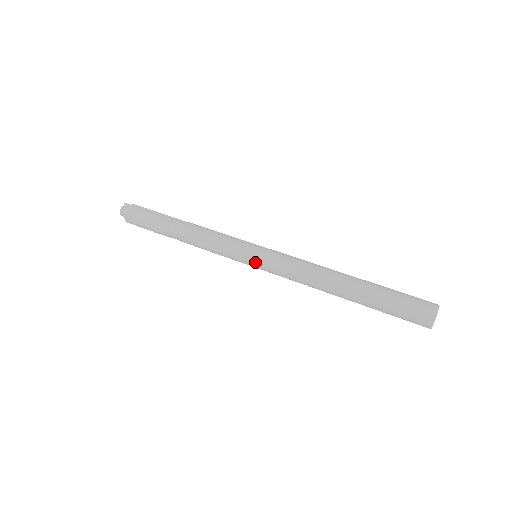
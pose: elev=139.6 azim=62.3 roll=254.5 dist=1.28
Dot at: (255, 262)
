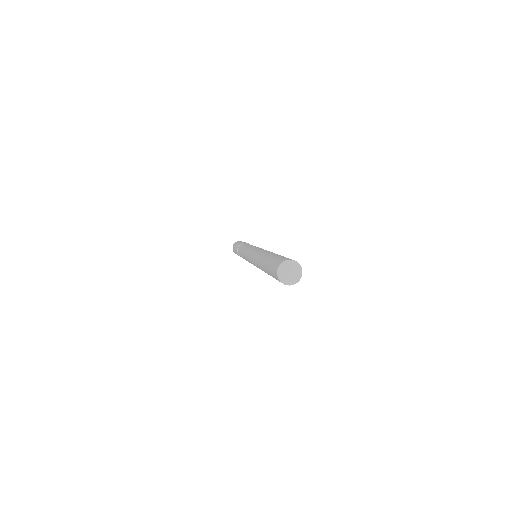
Dot at: (249, 252)
